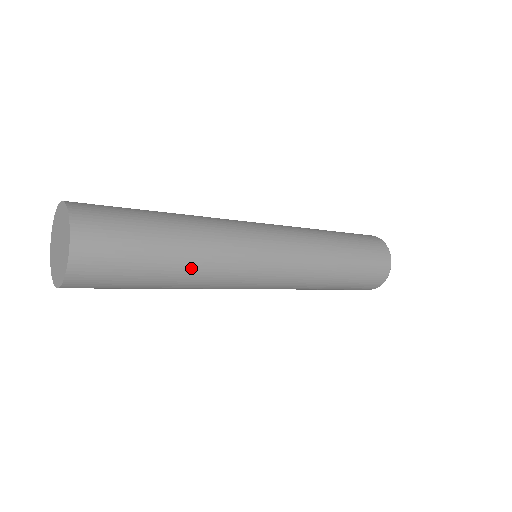
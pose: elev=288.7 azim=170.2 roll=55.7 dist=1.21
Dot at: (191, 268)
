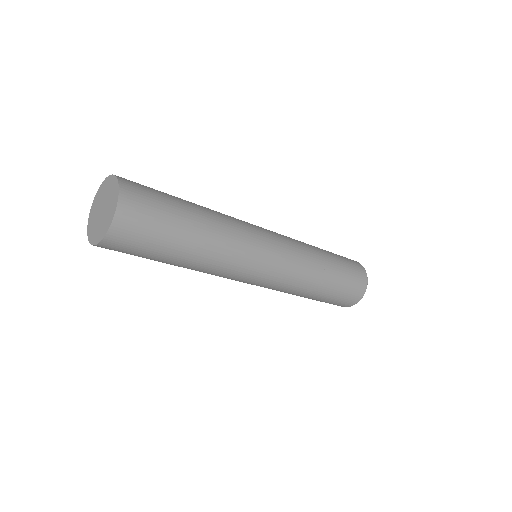
Dot at: (211, 219)
